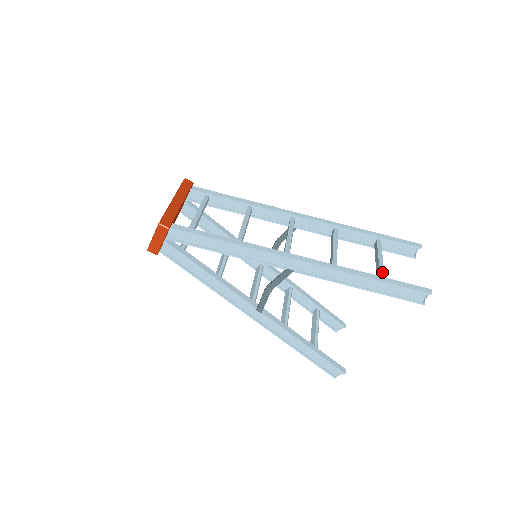
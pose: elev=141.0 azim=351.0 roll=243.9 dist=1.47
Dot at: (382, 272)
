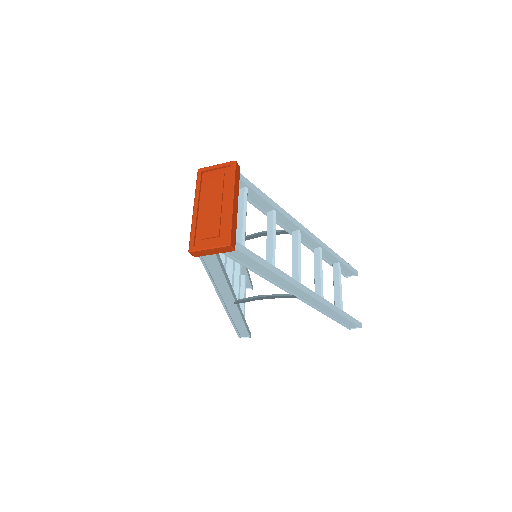
Dot at: (342, 304)
